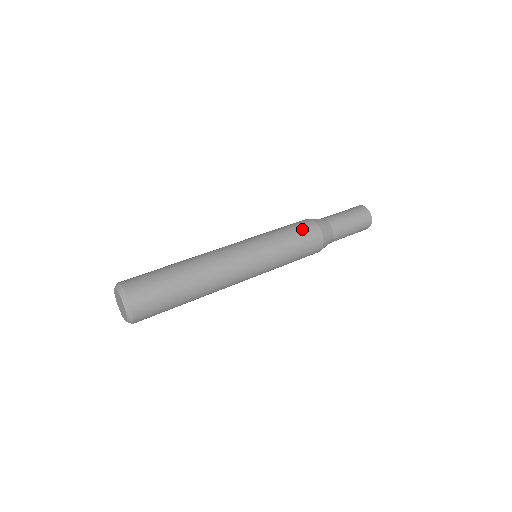
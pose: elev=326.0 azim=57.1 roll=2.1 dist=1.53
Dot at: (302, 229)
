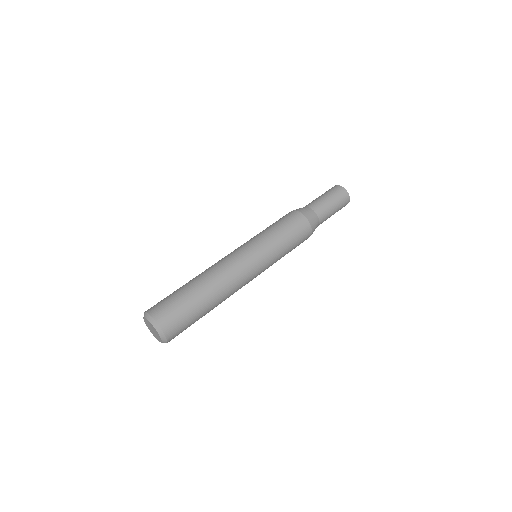
Dot at: (298, 233)
